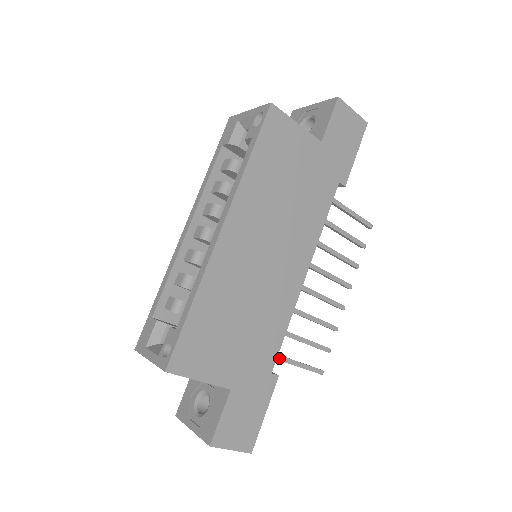
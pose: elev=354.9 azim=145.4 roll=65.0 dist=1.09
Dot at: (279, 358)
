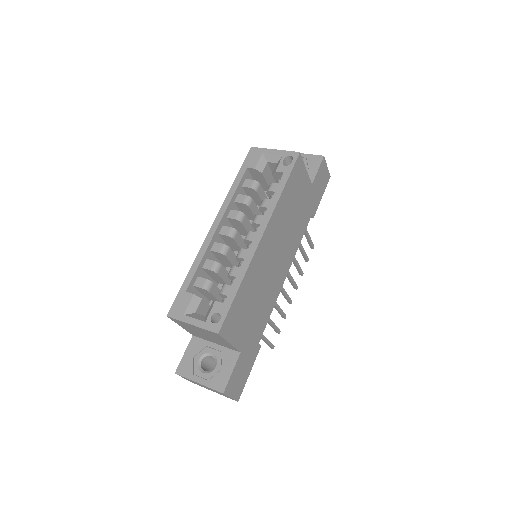
Dot at: occluded
